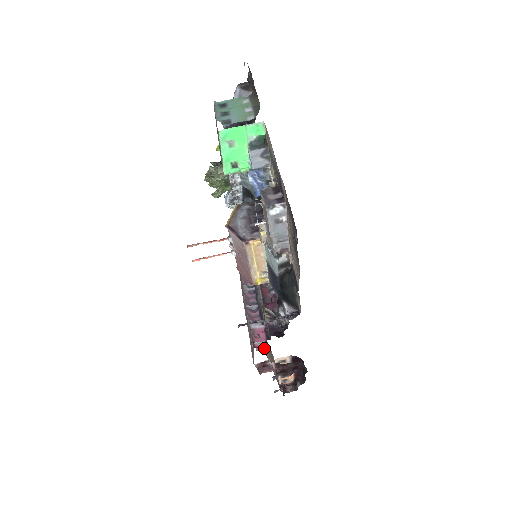
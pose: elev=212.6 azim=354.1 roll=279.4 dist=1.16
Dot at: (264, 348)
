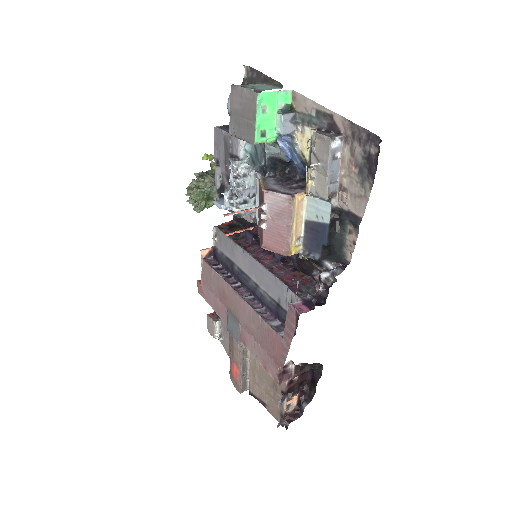
Dot at: (248, 388)
